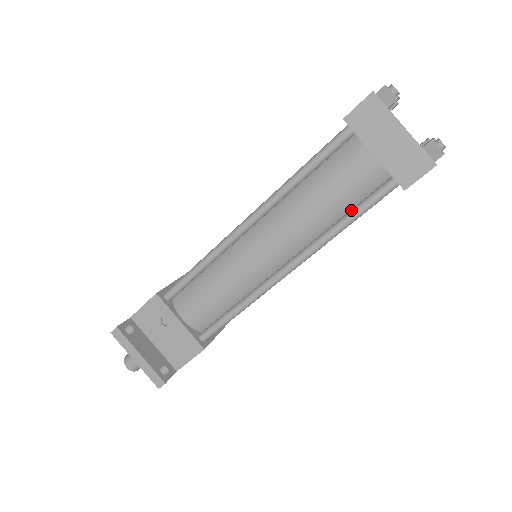
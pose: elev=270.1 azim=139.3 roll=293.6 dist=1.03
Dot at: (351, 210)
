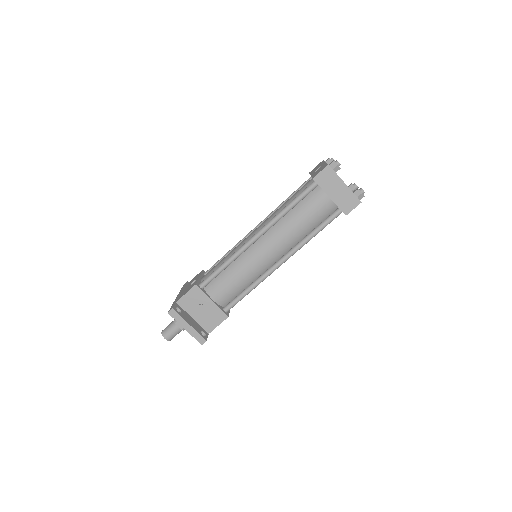
Dot at: (317, 227)
